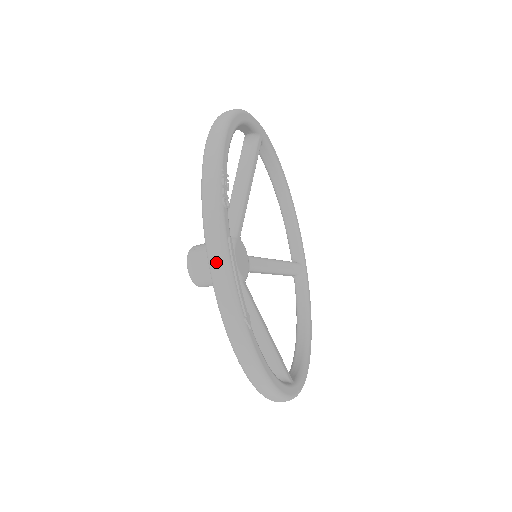
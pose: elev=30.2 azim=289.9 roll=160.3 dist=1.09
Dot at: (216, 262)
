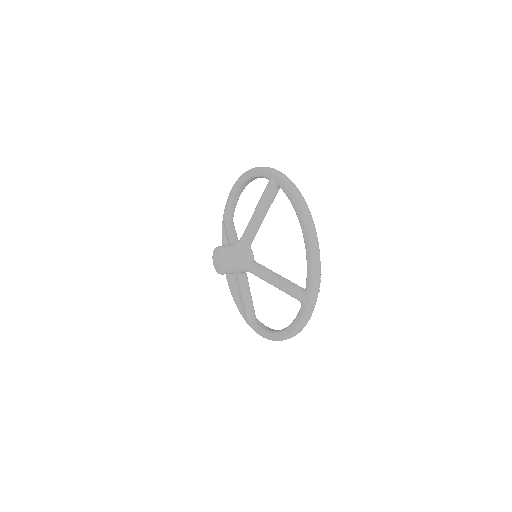
Dot at: (308, 318)
